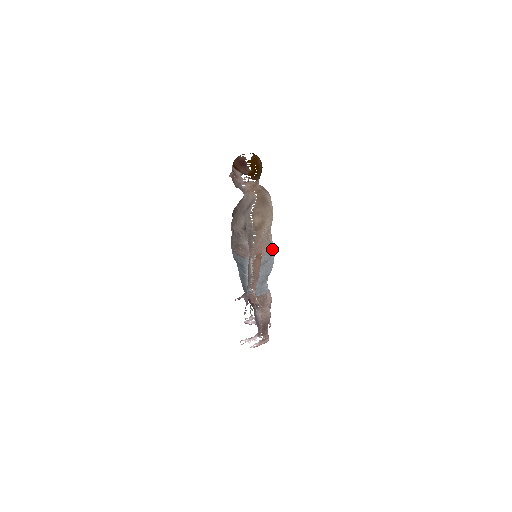
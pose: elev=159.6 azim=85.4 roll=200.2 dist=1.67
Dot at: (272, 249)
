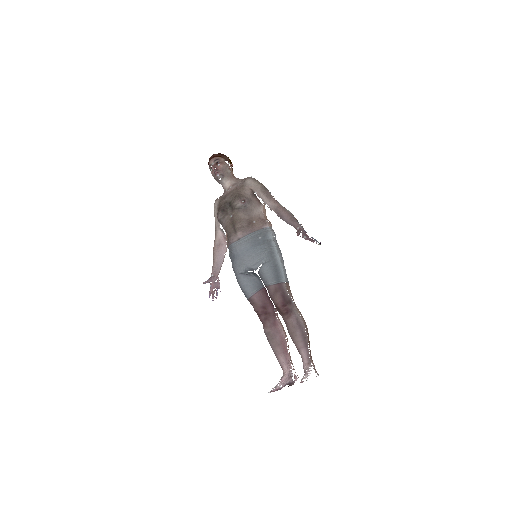
Dot at: occluded
